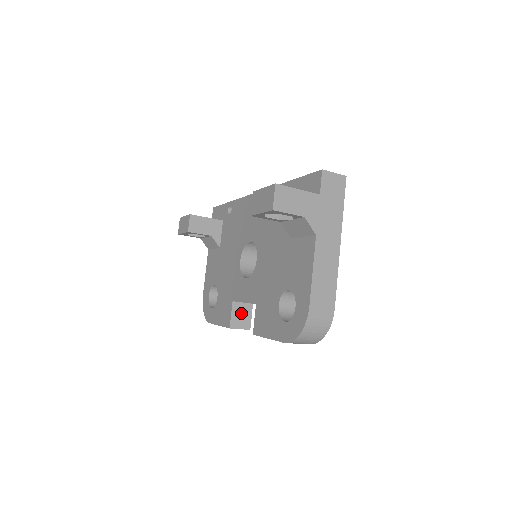
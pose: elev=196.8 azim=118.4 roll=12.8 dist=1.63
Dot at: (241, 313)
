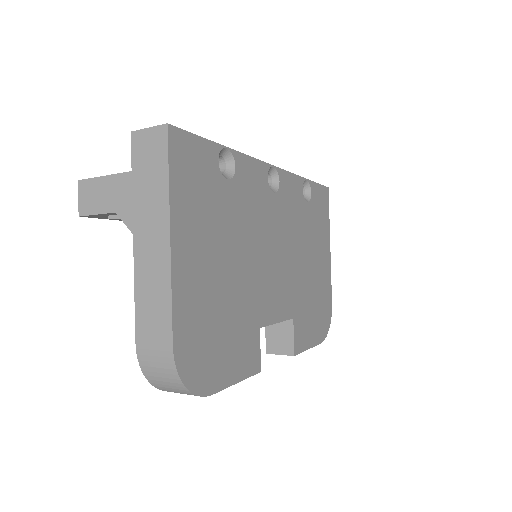
Dot at: (278, 333)
